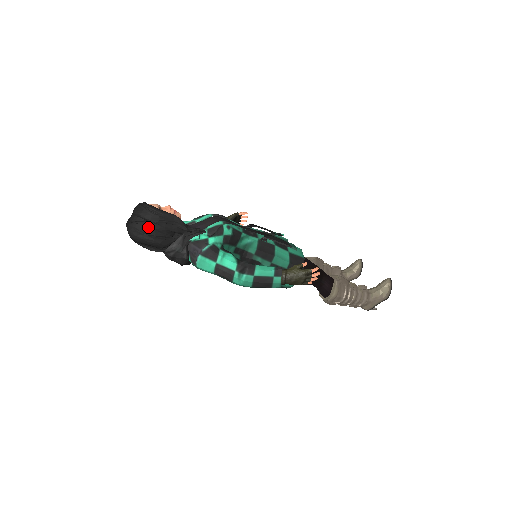
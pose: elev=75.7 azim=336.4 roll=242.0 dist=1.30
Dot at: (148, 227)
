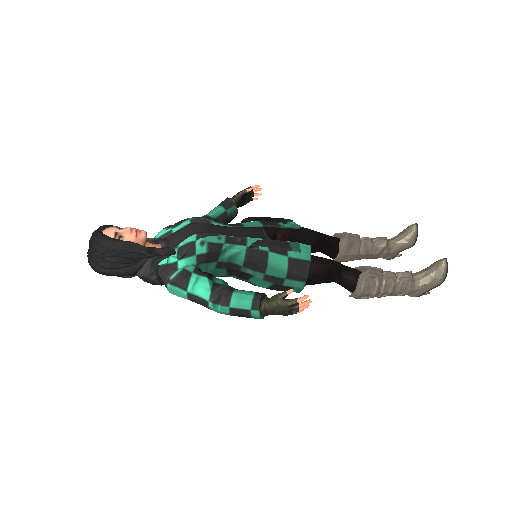
Dot at: (105, 260)
